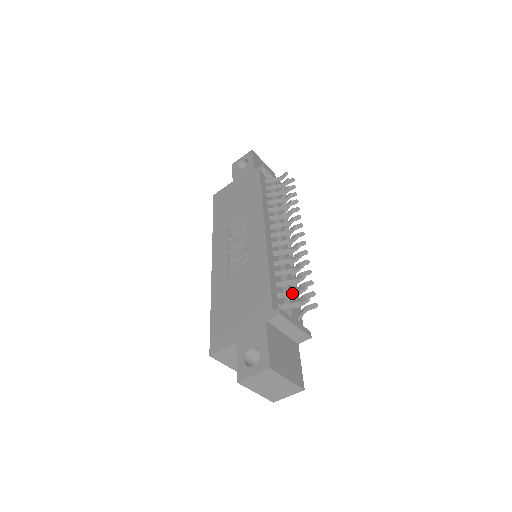
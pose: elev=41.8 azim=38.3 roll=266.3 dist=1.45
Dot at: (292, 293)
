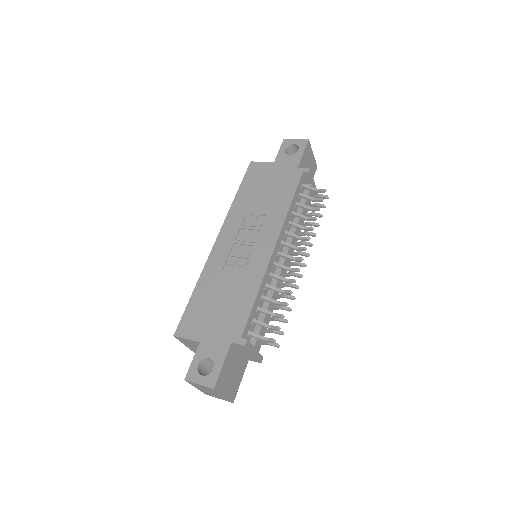
Dot at: (265, 326)
